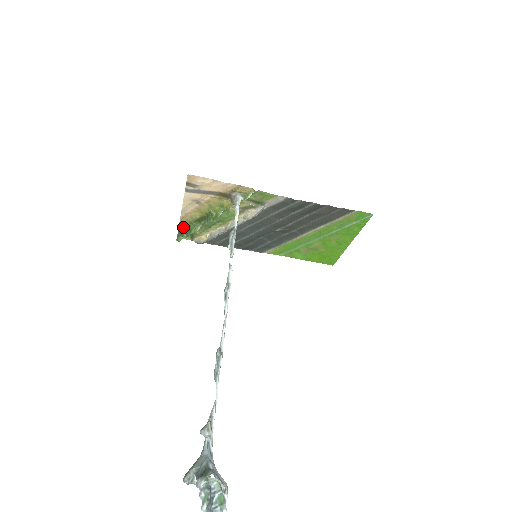
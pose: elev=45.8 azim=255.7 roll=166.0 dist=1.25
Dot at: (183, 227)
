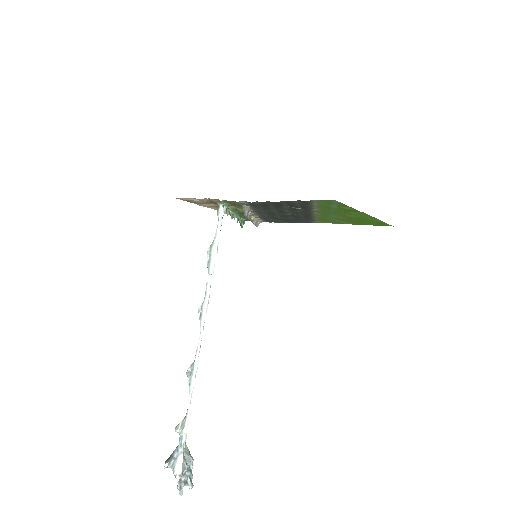
Dot at: occluded
